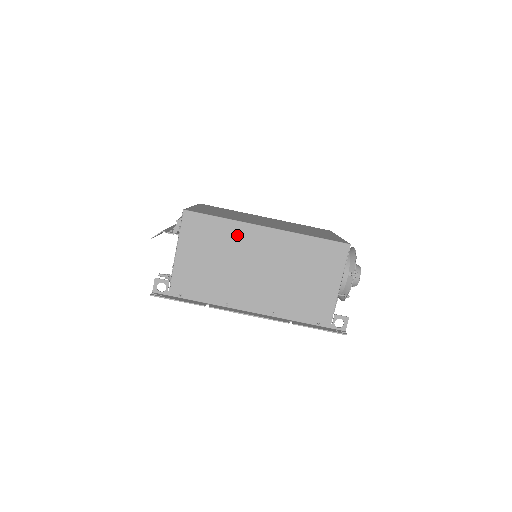
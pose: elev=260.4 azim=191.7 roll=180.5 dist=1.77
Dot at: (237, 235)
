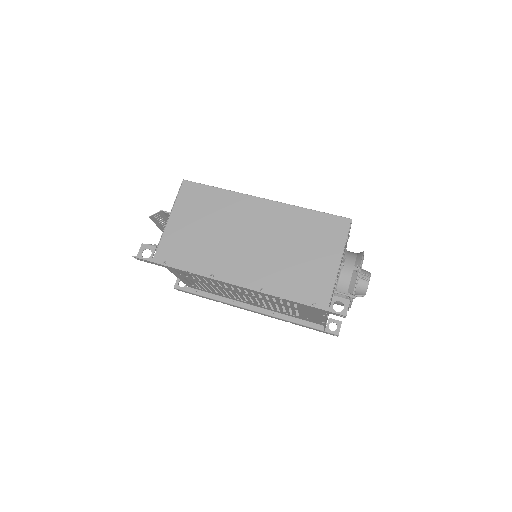
Dot at: (232, 205)
